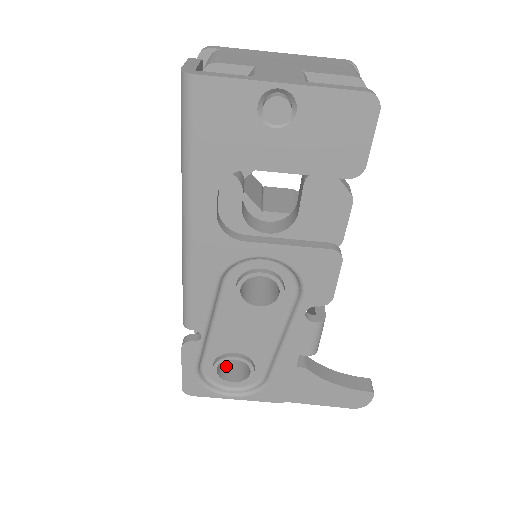
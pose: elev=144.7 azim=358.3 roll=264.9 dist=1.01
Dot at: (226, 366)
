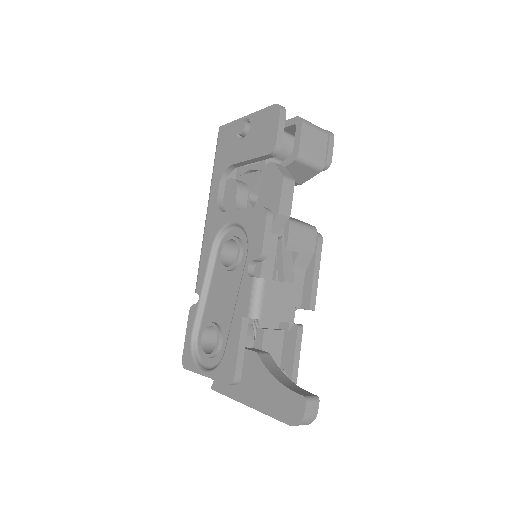
Dot at: occluded
